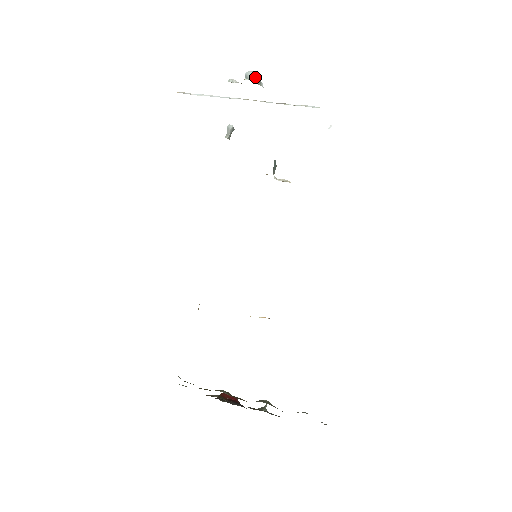
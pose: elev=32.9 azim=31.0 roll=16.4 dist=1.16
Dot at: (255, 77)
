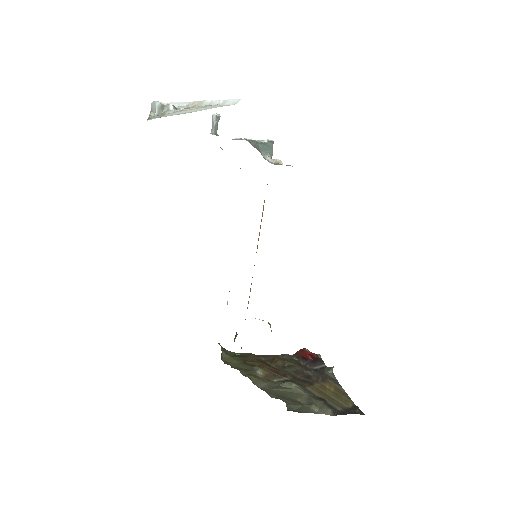
Dot at: (155, 109)
